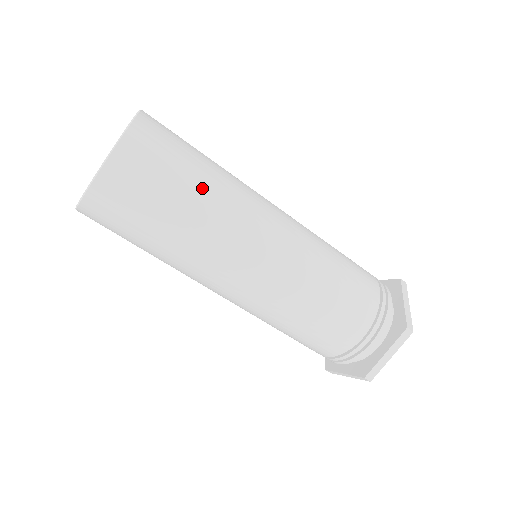
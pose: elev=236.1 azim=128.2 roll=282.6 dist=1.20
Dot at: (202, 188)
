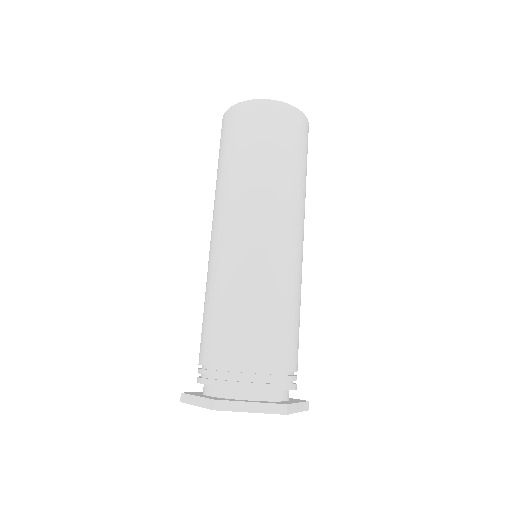
Dot at: (294, 169)
